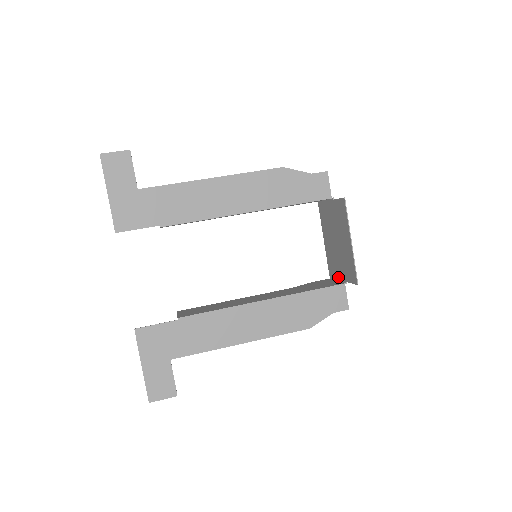
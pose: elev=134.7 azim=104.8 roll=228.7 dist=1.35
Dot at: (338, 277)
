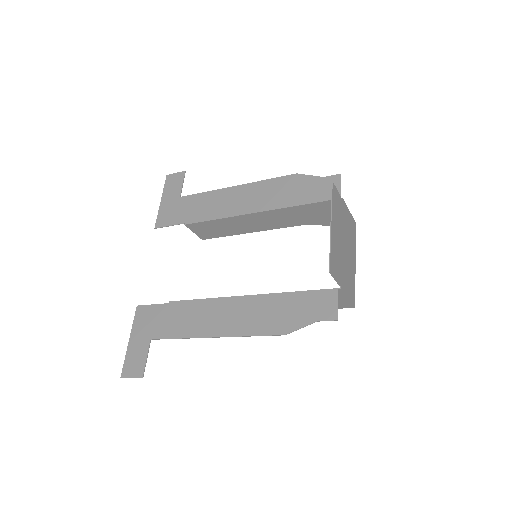
Dot at: (346, 291)
